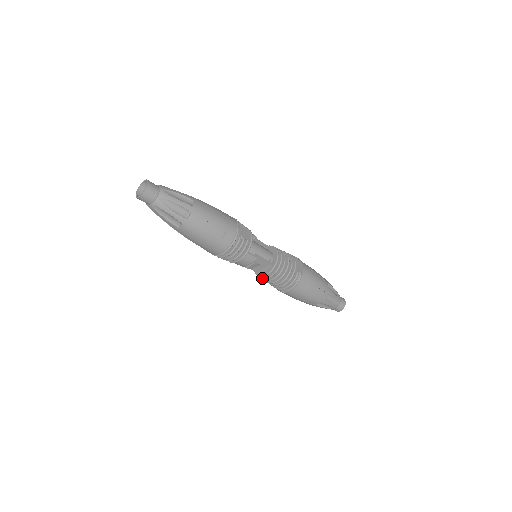
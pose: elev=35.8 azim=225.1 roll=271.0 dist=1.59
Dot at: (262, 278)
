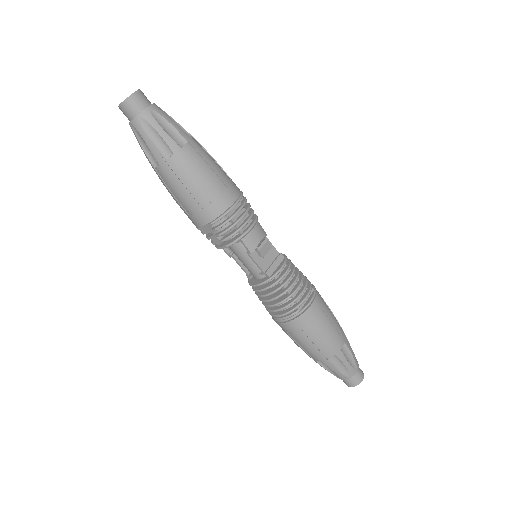
Dot at: (275, 281)
